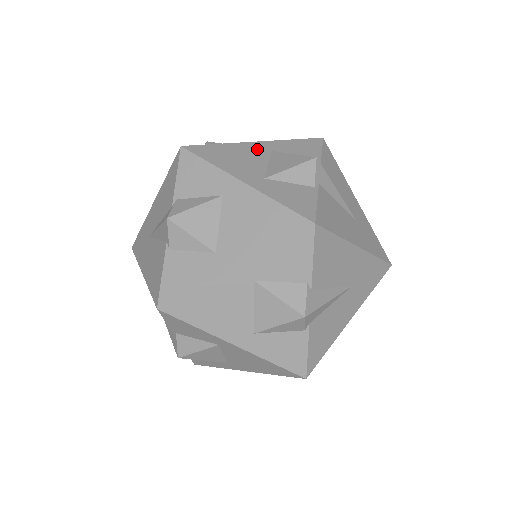
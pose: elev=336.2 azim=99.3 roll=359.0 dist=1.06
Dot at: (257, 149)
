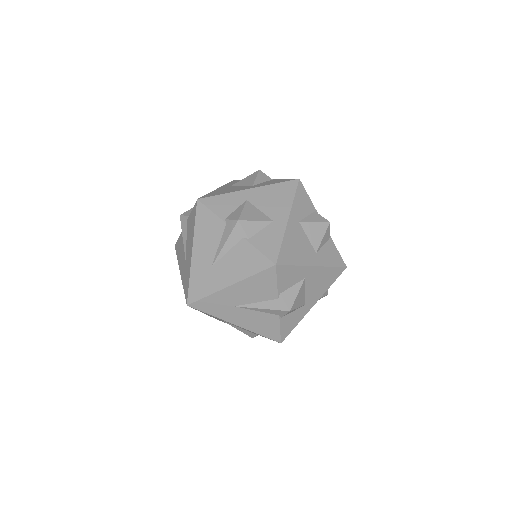
Dot at: (295, 227)
